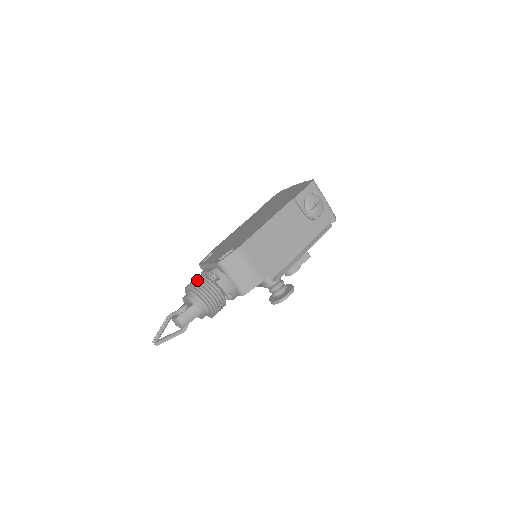
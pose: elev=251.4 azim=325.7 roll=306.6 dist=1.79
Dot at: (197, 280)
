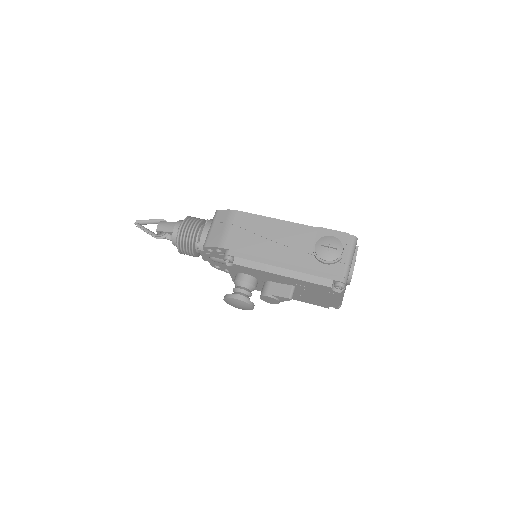
Dot at: (199, 218)
